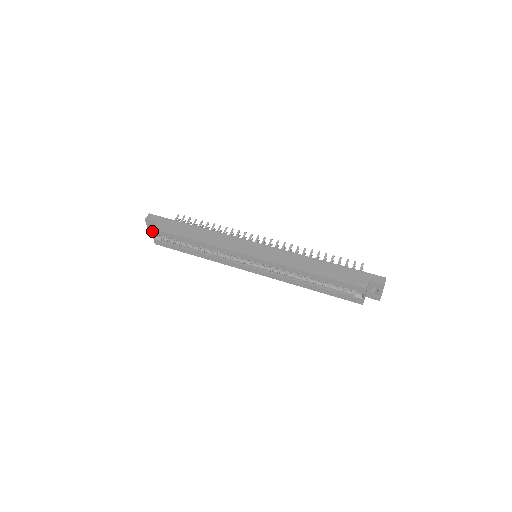
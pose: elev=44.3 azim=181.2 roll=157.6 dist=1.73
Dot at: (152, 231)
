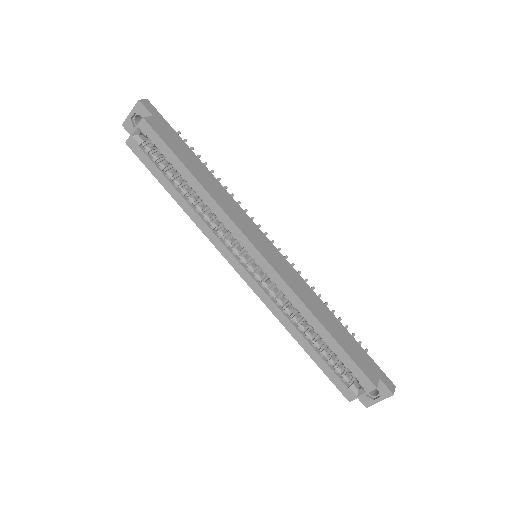
Dot at: (140, 122)
